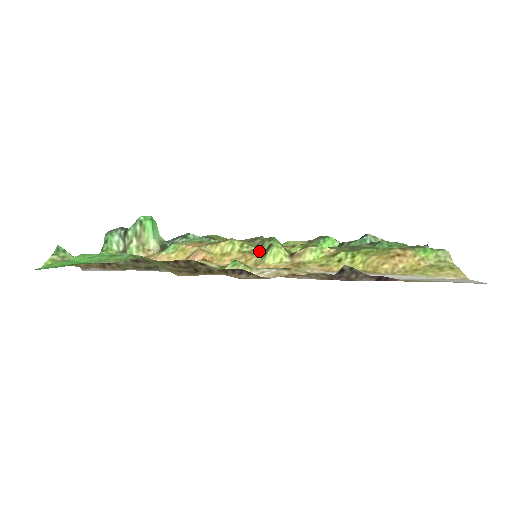
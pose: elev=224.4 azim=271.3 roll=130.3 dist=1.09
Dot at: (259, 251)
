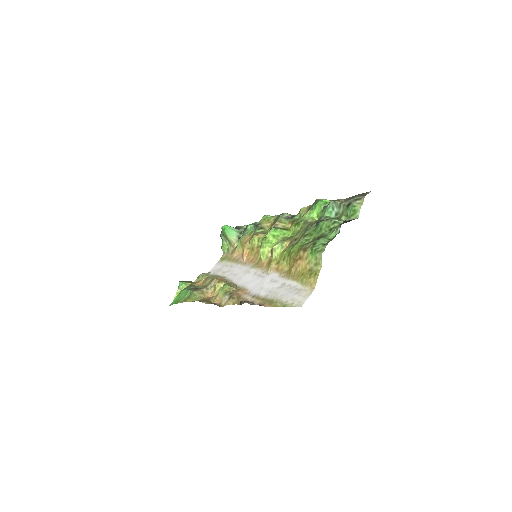
Dot at: occluded
